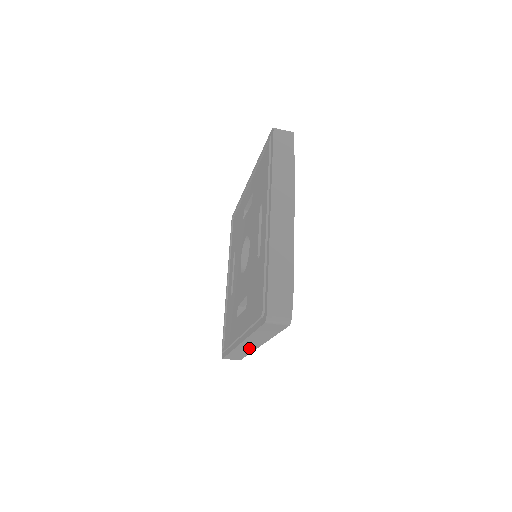
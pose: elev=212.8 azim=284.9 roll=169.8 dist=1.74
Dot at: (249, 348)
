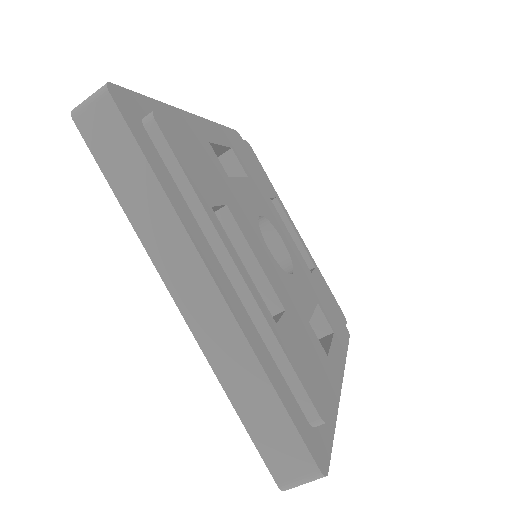
Dot at: occluded
